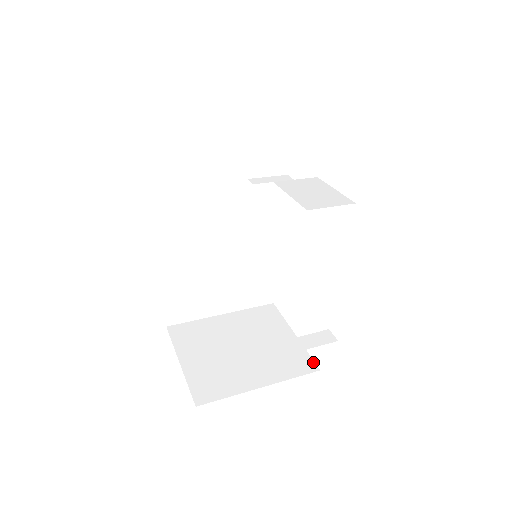
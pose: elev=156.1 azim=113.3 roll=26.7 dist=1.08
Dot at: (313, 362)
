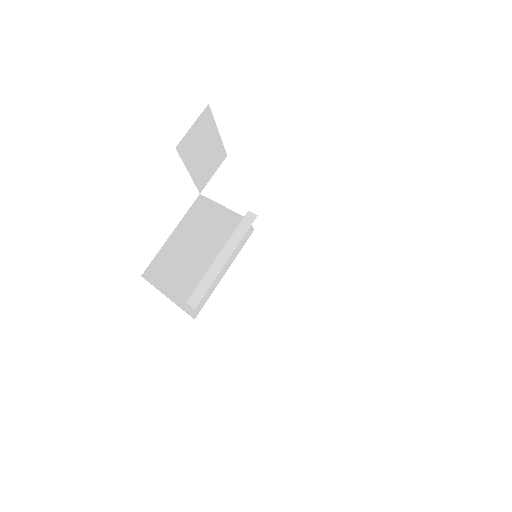
Dot at: (325, 270)
